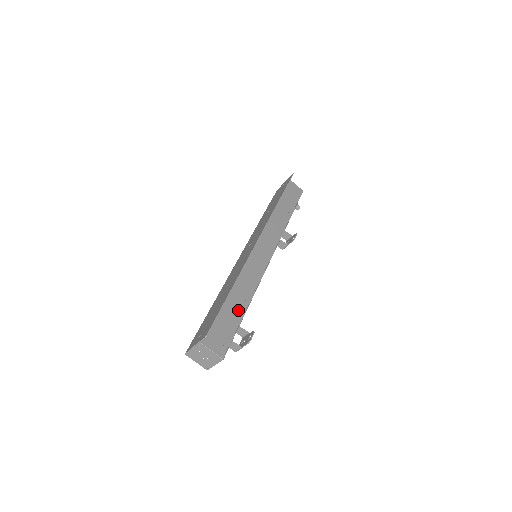
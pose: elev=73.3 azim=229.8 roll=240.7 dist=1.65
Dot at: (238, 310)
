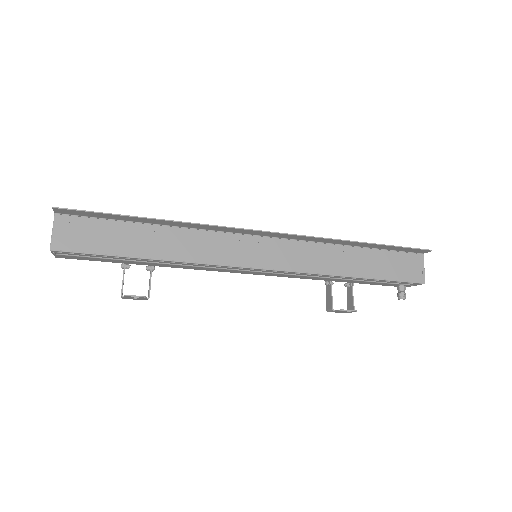
Dot at: (136, 247)
